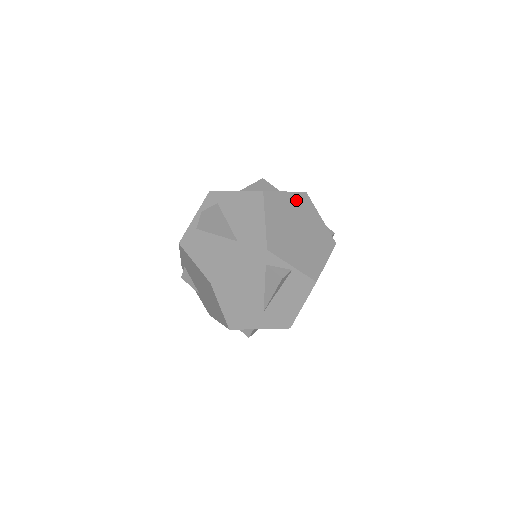
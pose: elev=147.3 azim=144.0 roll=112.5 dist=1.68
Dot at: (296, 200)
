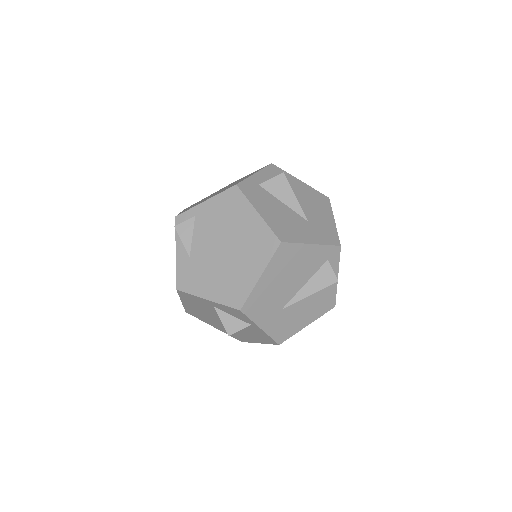
Dot at: occluded
